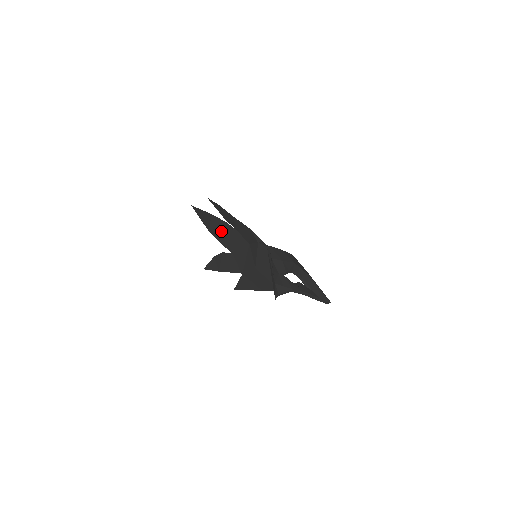
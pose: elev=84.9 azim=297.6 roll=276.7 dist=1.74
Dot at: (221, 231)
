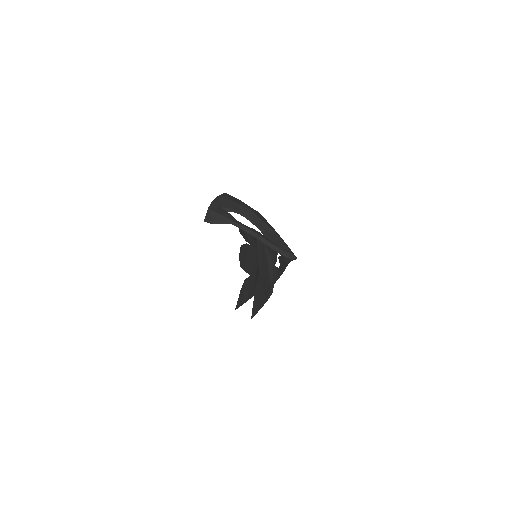
Dot at: (245, 257)
